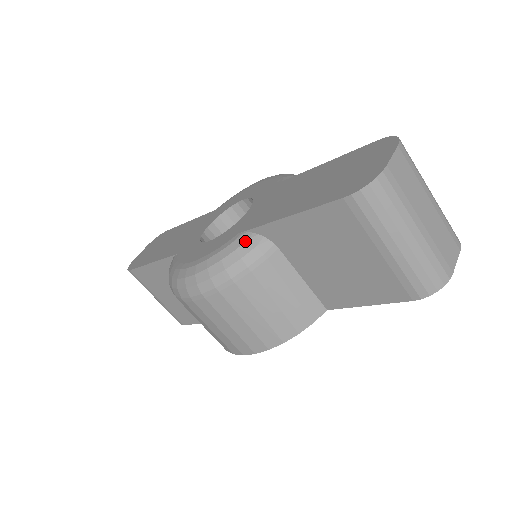
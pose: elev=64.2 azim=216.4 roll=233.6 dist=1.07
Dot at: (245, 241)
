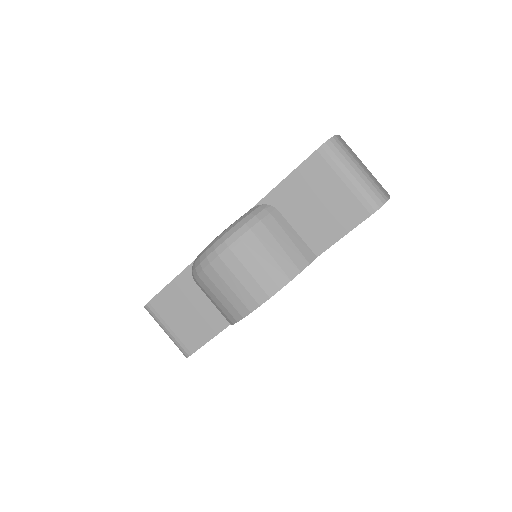
Dot at: (256, 208)
